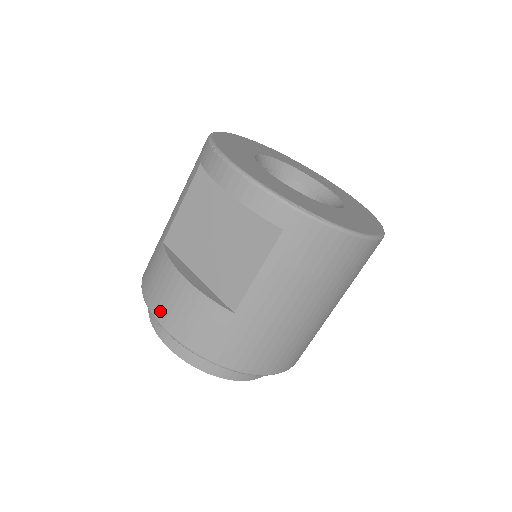
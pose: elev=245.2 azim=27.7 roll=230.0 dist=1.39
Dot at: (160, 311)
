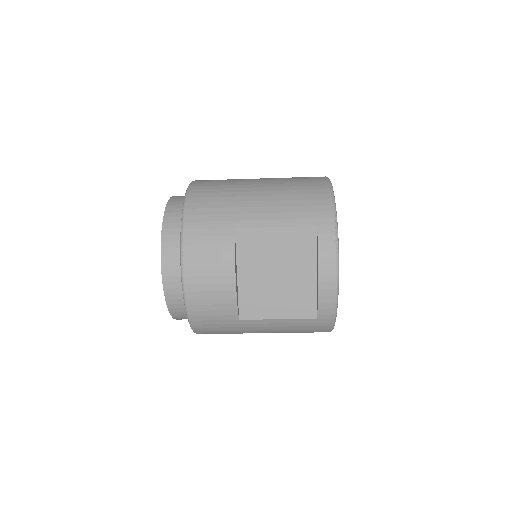
Dot at: (193, 274)
